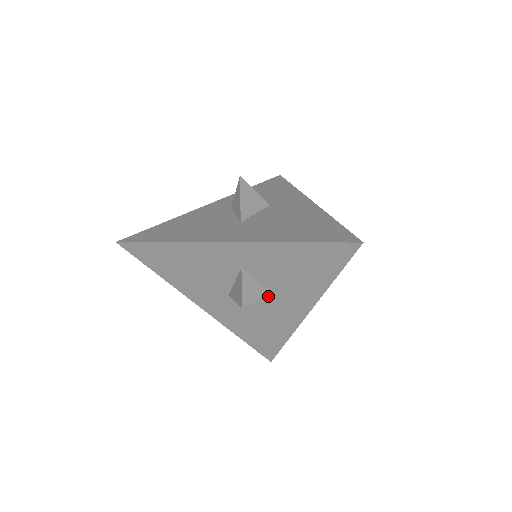
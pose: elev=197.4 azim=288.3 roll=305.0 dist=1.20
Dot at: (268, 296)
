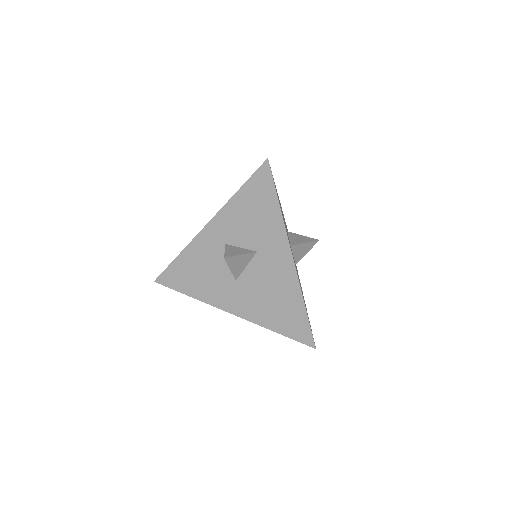
Dot at: (257, 260)
